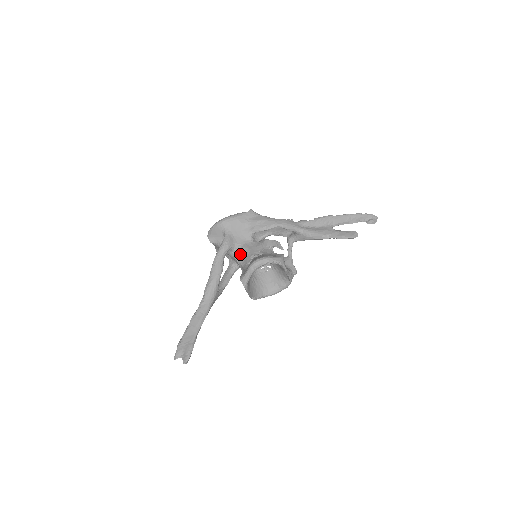
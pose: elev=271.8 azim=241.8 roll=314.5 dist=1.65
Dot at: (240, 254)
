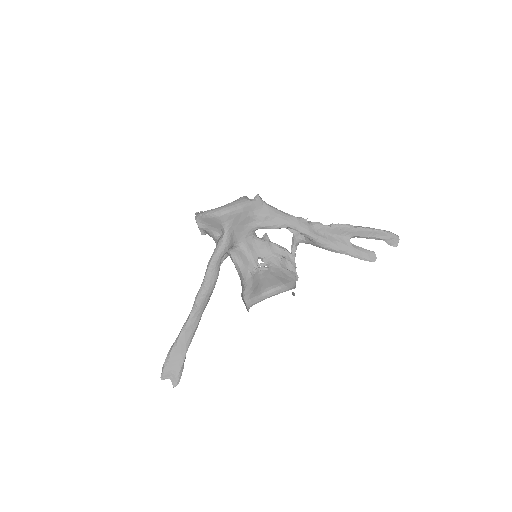
Dot at: (239, 254)
